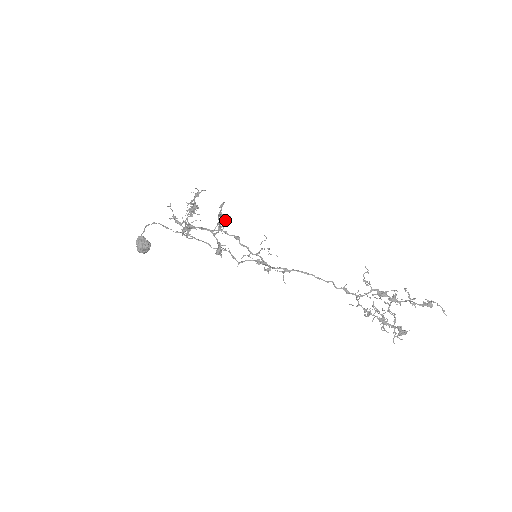
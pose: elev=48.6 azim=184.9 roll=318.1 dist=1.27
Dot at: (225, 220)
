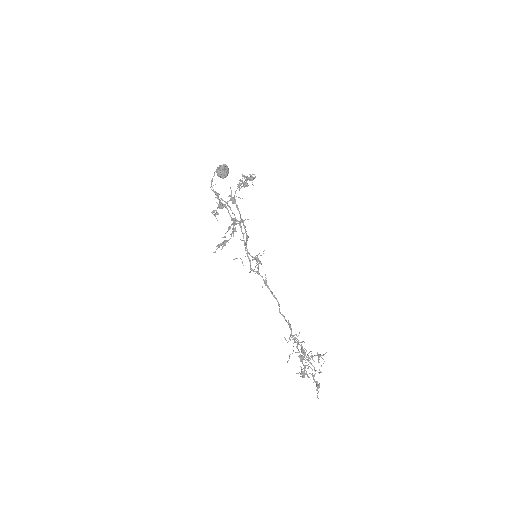
Dot at: (233, 230)
